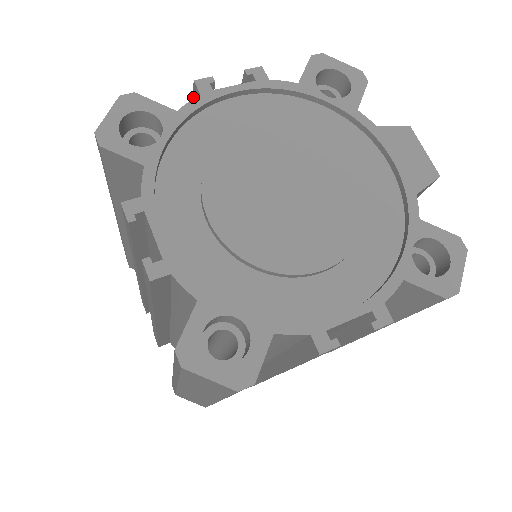
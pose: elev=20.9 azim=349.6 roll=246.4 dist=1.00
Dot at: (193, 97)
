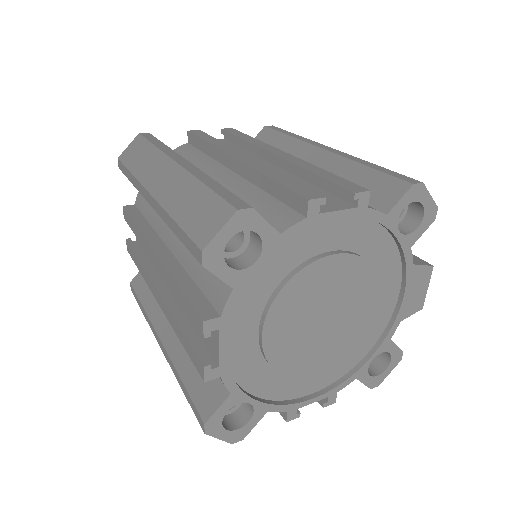
Dot at: (296, 195)
